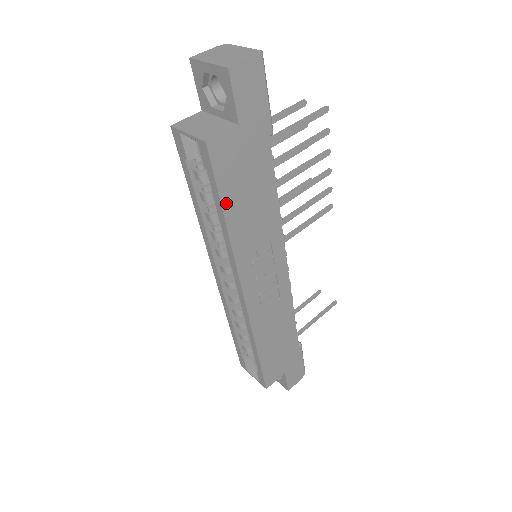
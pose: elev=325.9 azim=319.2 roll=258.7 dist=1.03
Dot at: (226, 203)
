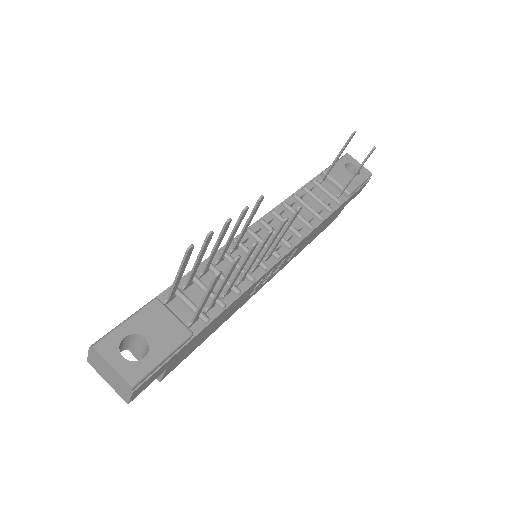
Dot at: (203, 341)
